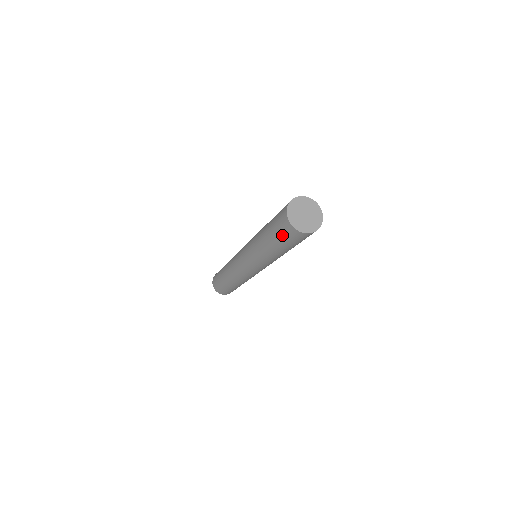
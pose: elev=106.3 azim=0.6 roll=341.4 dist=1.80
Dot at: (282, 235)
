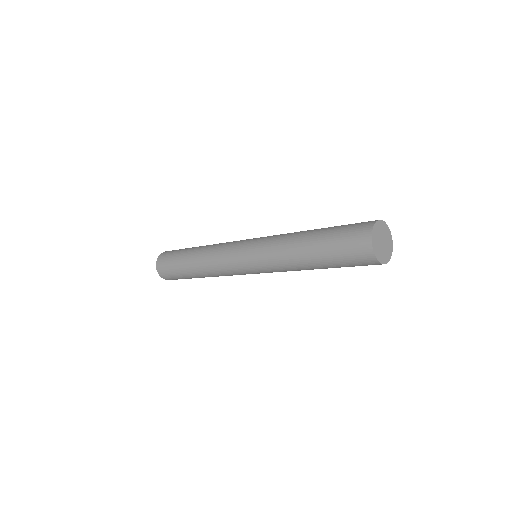
Dot at: (344, 242)
